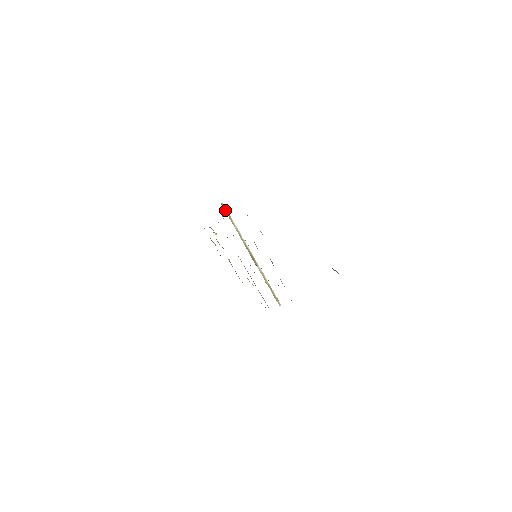
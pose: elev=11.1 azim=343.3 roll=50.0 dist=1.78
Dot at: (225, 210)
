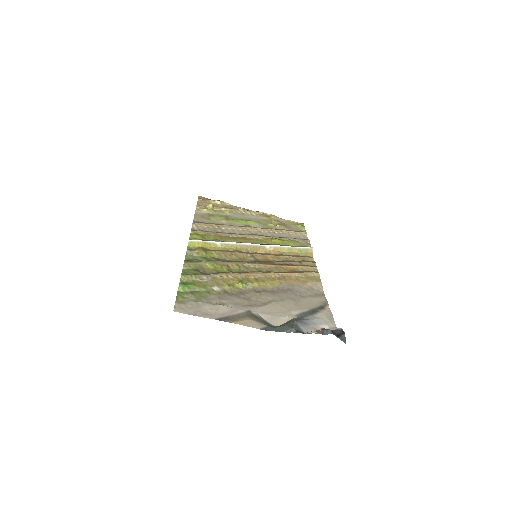
Dot at: (196, 245)
